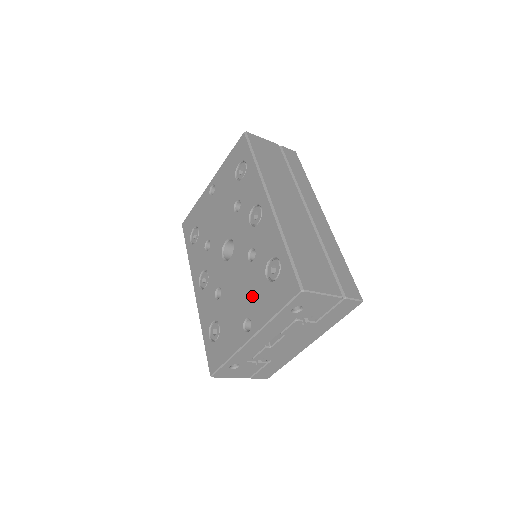
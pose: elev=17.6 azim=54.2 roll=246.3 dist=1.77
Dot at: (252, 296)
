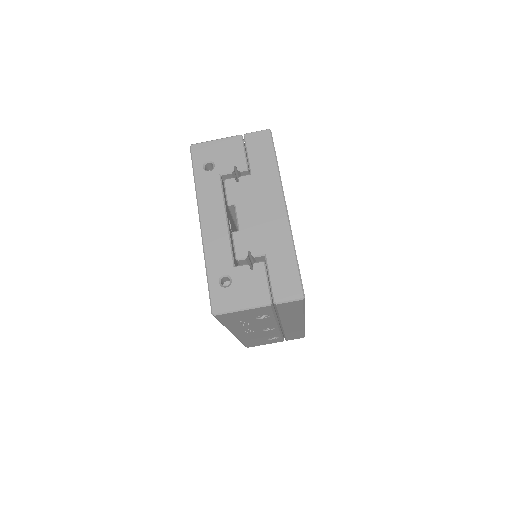
Dot at: occluded
